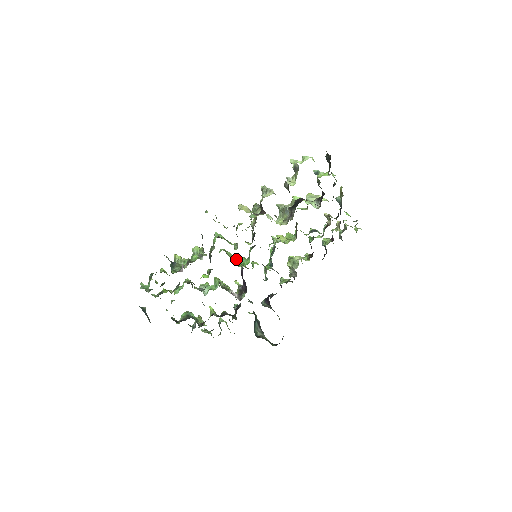
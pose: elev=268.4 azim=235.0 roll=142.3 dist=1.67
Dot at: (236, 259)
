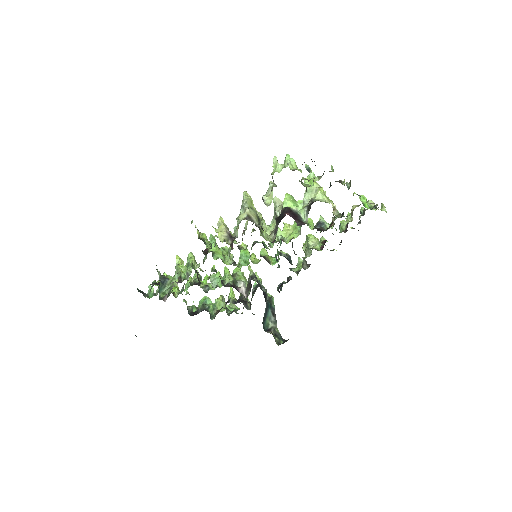
Dot at: occluded
